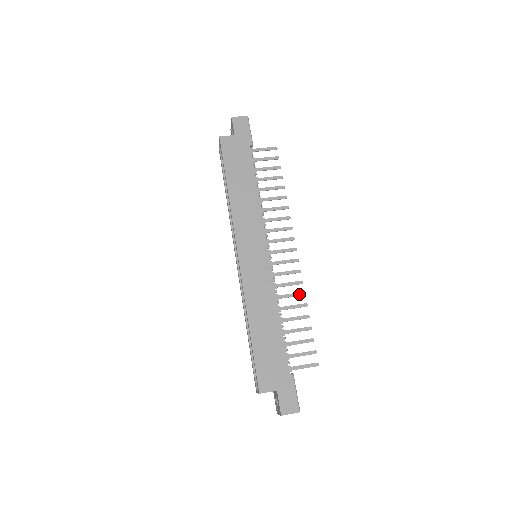
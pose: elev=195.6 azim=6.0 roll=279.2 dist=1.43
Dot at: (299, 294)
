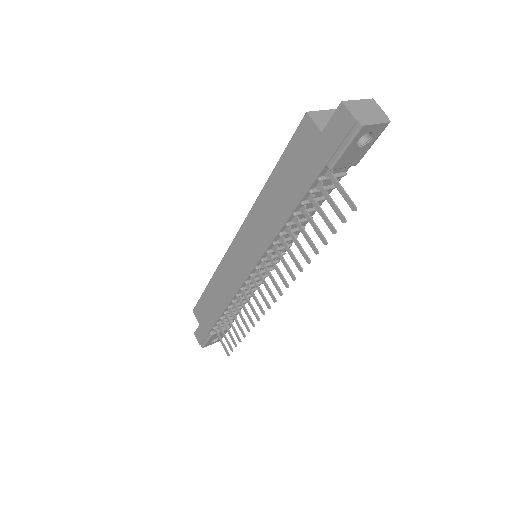
Dot at: (250, 320)
